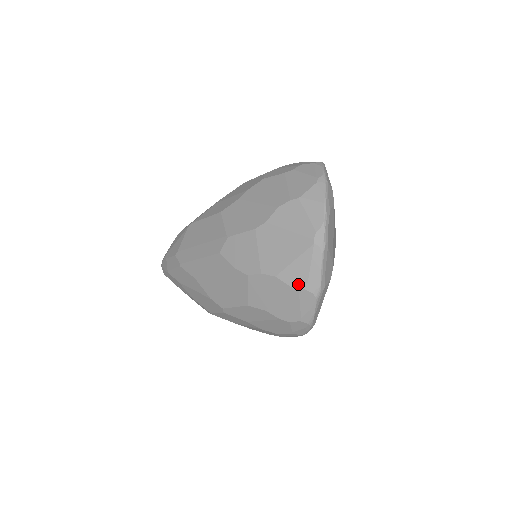
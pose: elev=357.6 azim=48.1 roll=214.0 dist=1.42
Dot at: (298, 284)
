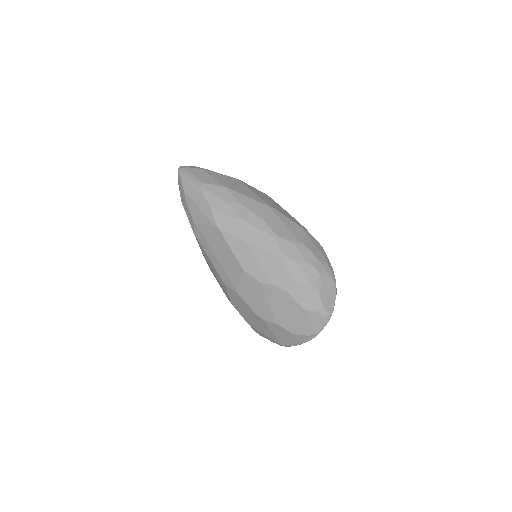
Dot at: (258, 333)
